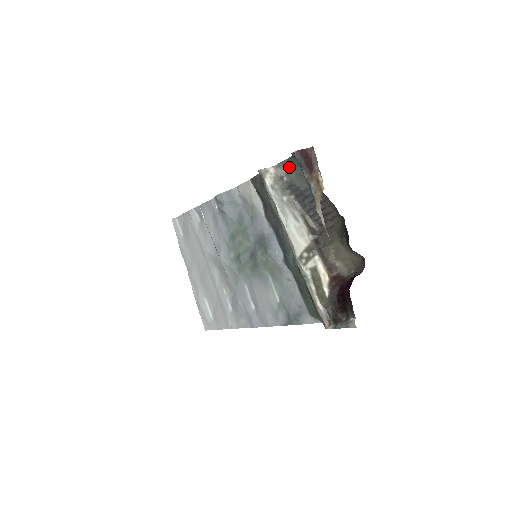
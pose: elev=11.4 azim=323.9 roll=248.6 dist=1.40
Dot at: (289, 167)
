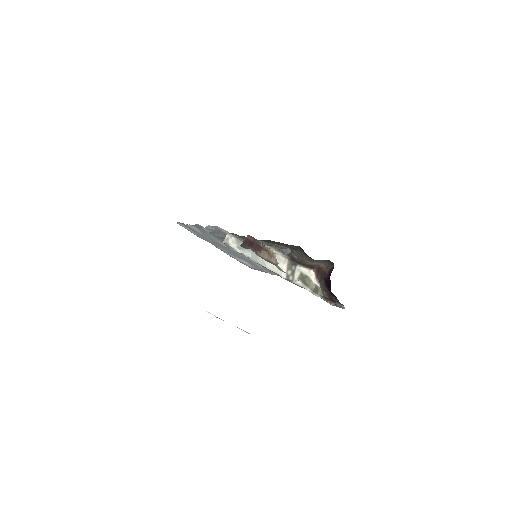
Dot at: (241, 236)
